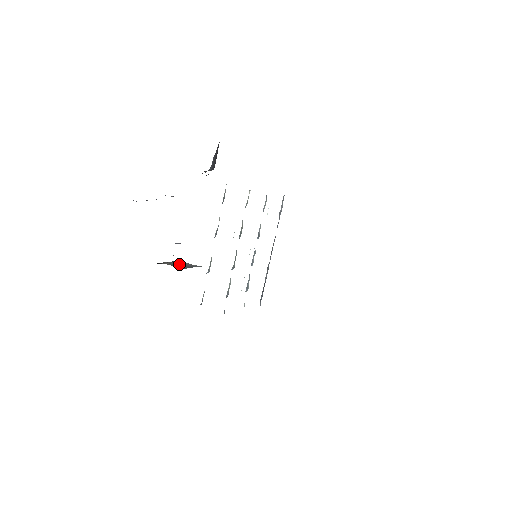
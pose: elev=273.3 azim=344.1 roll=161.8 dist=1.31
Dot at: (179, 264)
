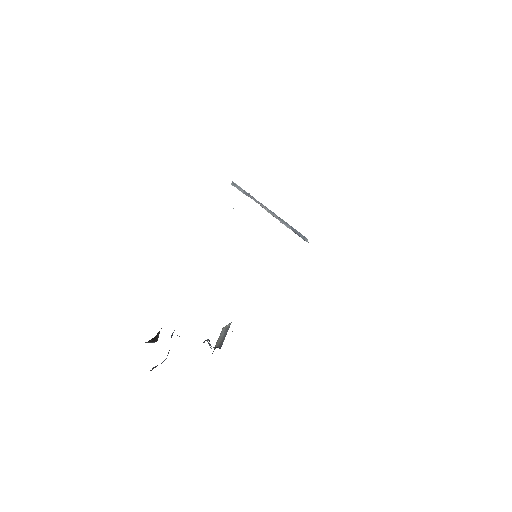
Dot at: (222, 336)
